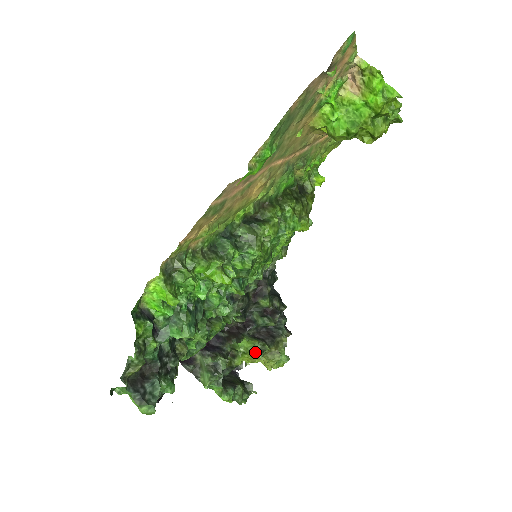
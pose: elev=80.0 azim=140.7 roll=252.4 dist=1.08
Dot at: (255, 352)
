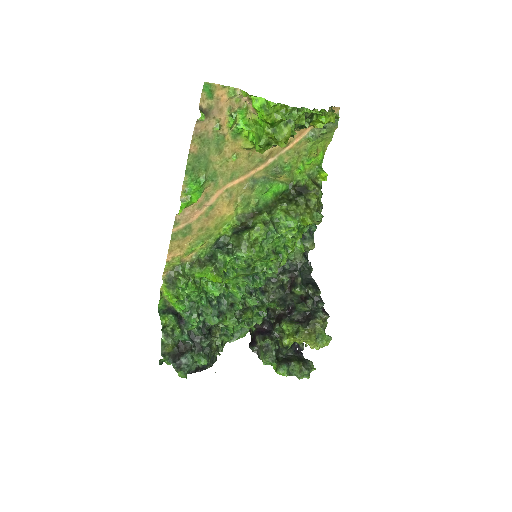
Dot at: (294, 334)
